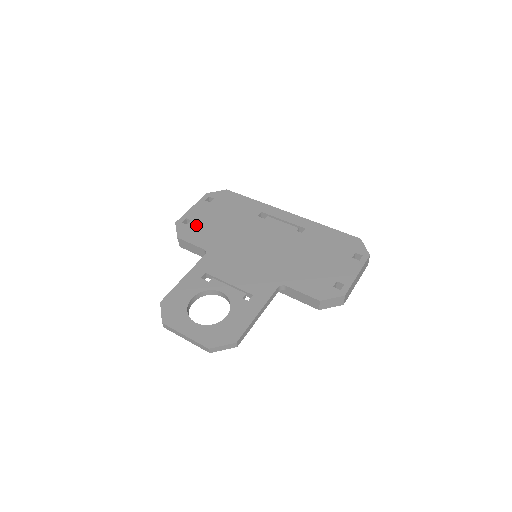
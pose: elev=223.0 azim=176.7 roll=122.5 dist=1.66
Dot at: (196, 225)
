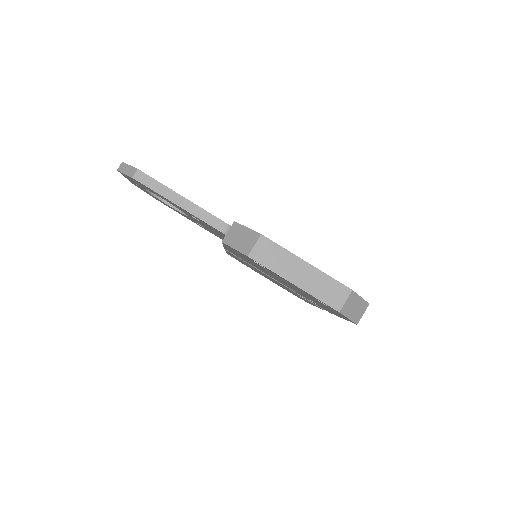
Dot at: occluded
